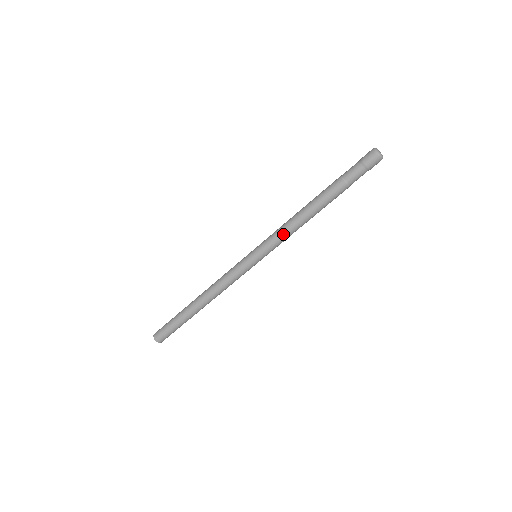
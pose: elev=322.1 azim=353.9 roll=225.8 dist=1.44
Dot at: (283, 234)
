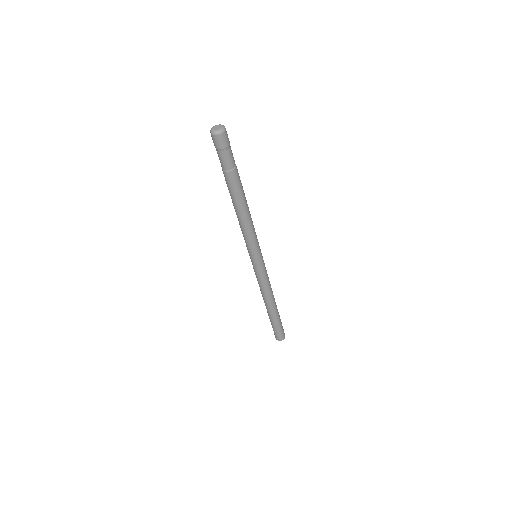
Dot at: (248, 234)
